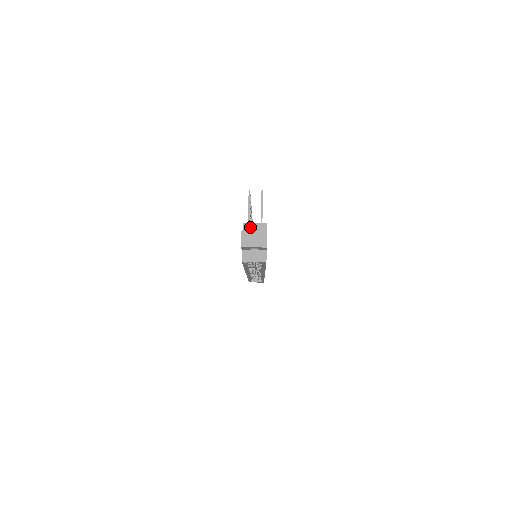
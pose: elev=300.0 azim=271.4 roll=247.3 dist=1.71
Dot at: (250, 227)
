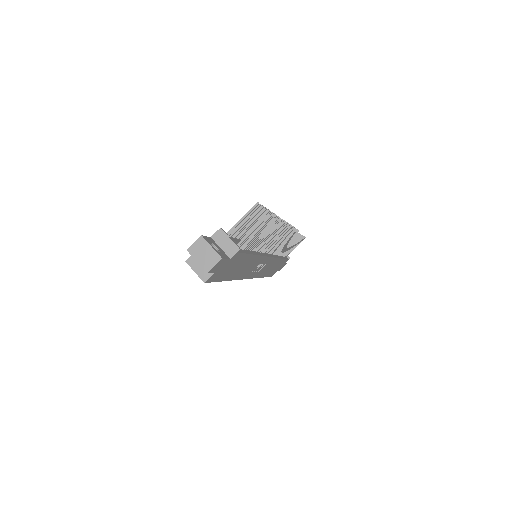
Dot at: (223, 237)
